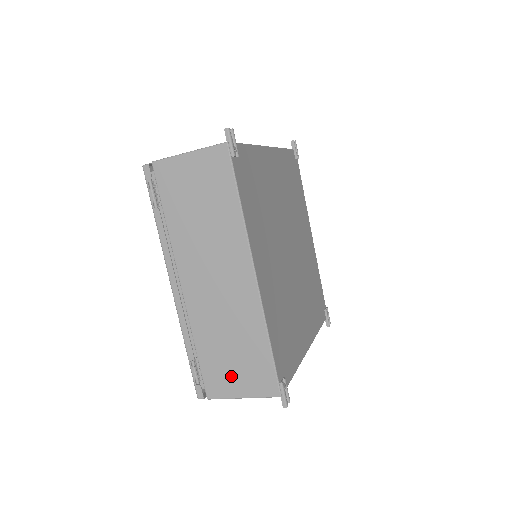
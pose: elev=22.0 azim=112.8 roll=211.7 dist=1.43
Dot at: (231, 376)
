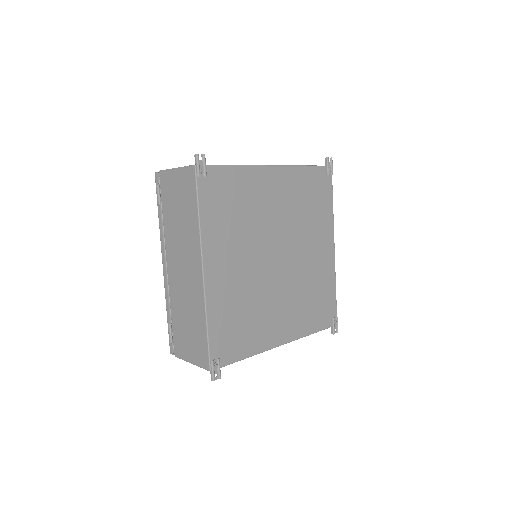
Dot at: (186, 344)
